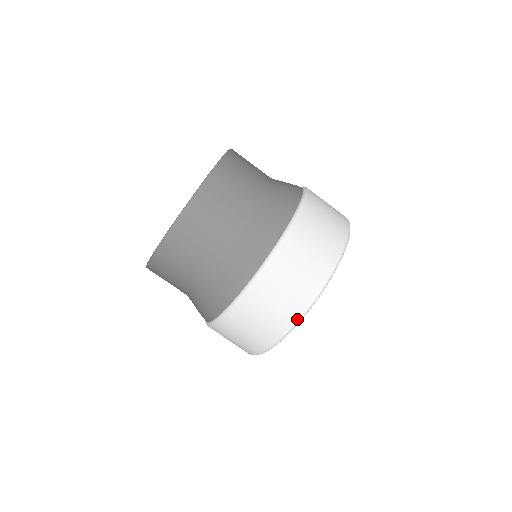
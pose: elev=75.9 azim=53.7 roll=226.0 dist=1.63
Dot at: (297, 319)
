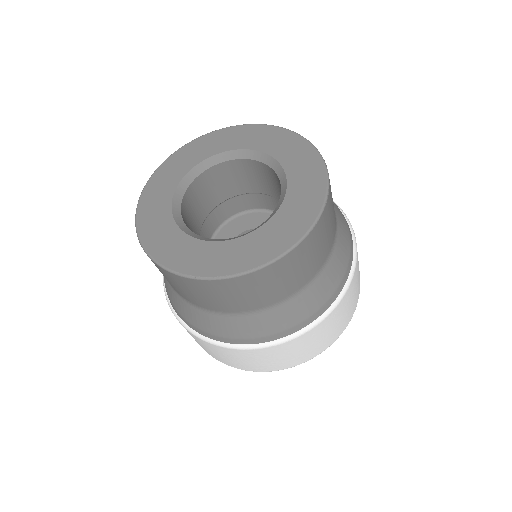
Dot at: occluded
